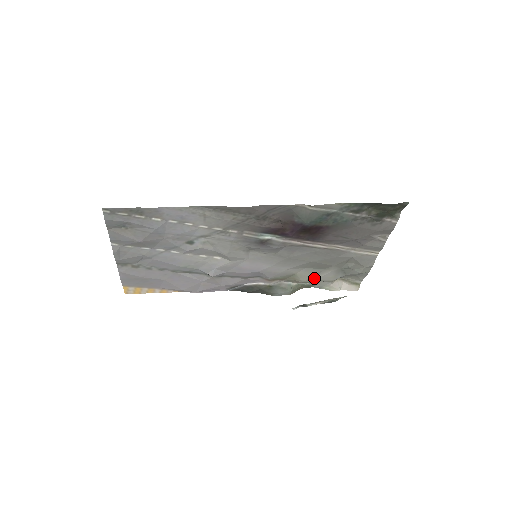
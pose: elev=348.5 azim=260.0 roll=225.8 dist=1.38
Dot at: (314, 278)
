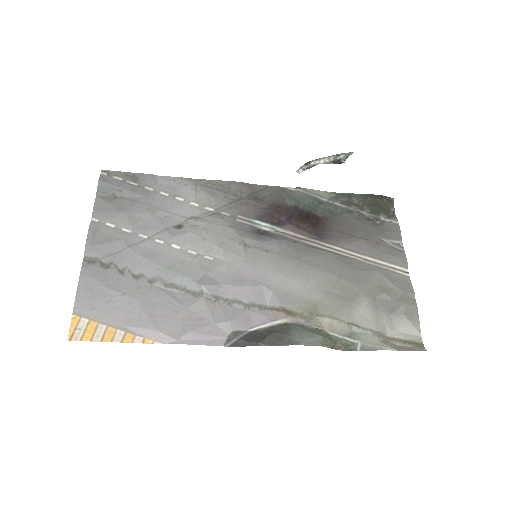
Dot at: (346, 317)
